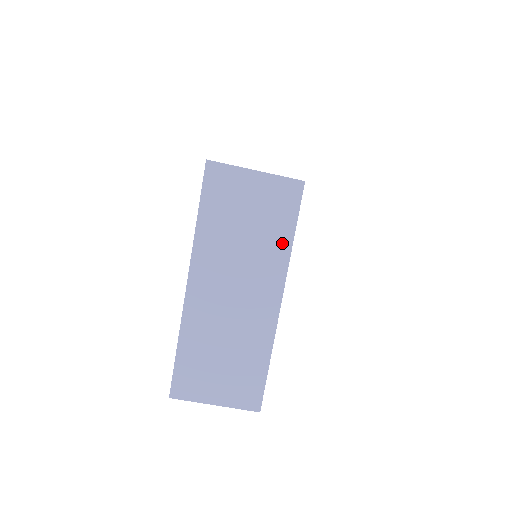
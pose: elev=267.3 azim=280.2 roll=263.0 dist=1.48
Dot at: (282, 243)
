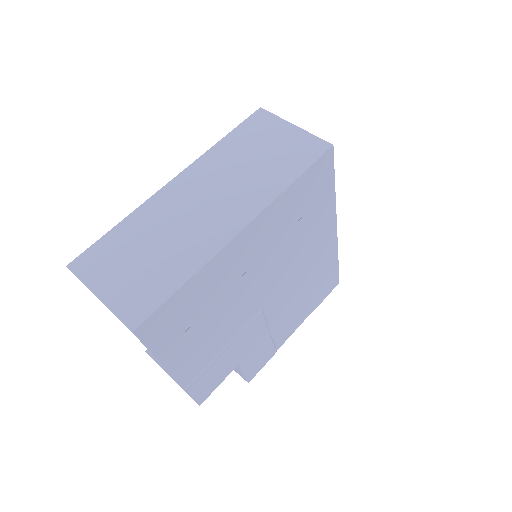
Dot at: (280, 181)
